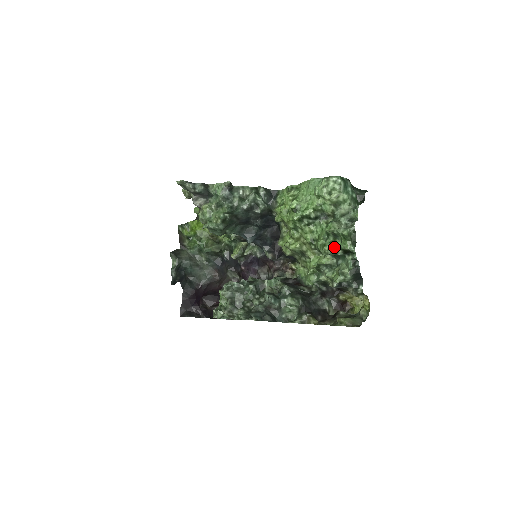
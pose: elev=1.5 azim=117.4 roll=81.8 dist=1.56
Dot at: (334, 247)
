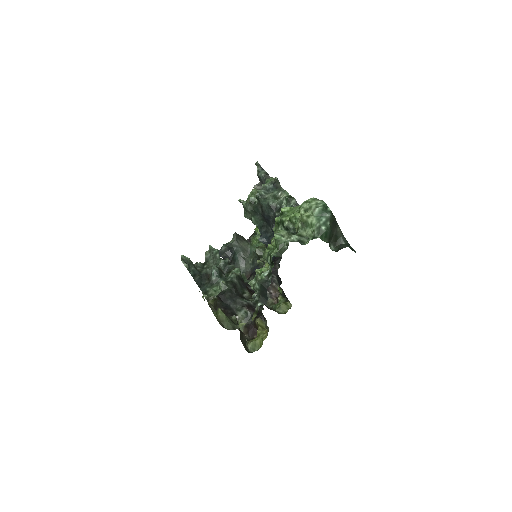
Dot at: (269, 251)
